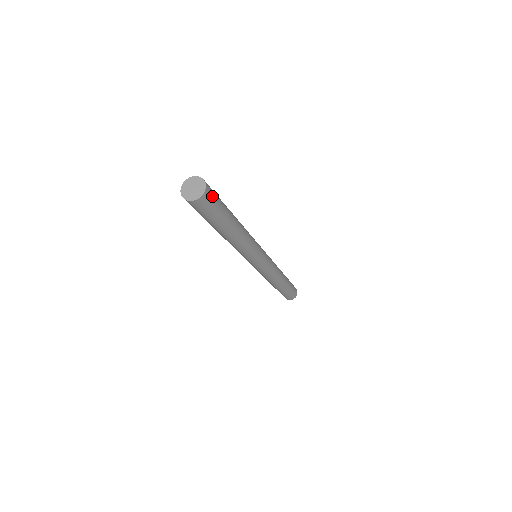
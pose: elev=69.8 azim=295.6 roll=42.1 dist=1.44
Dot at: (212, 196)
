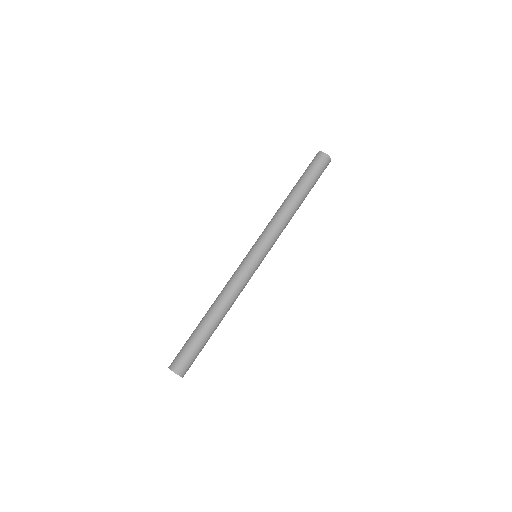
Dot at: (325, 166)
